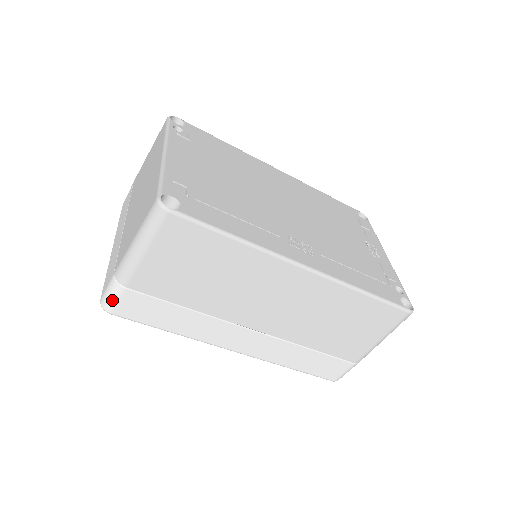
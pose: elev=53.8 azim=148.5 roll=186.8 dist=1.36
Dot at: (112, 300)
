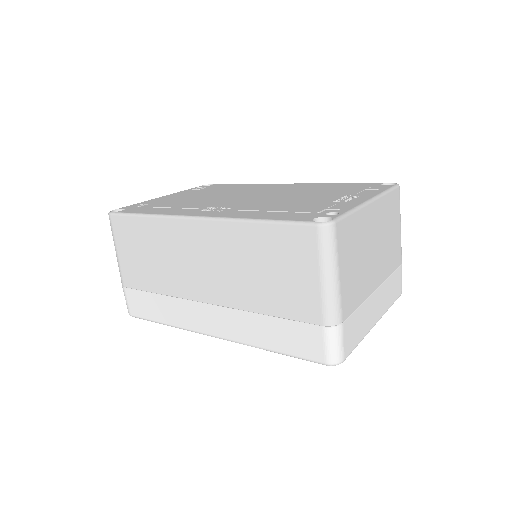
Dot at: (126, 302)
